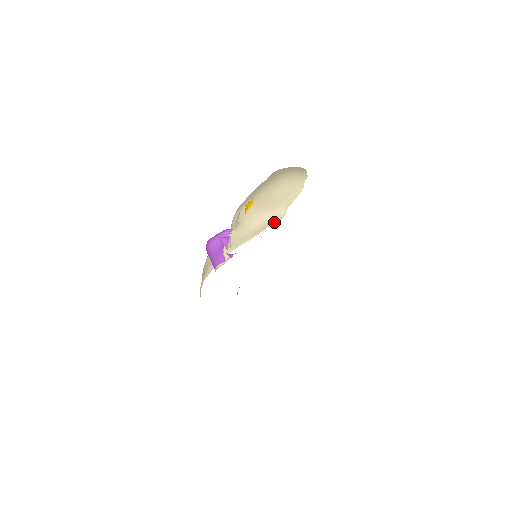
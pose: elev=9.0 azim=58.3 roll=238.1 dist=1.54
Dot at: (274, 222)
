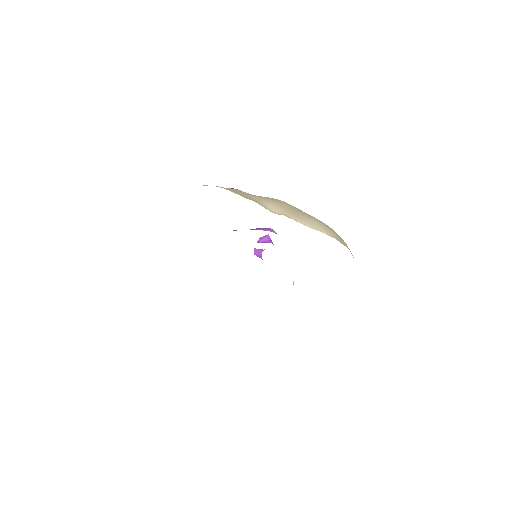
Dot at: (262, 205)
